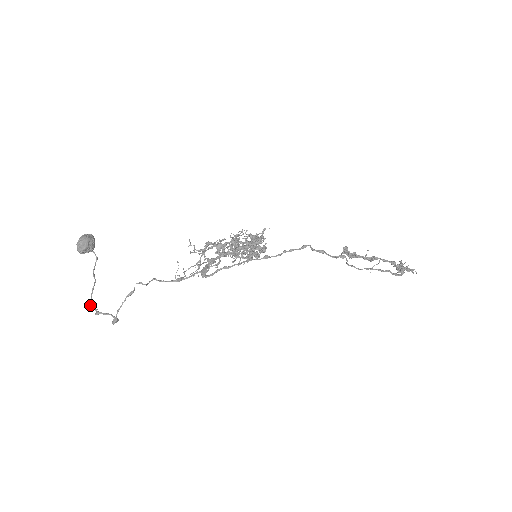
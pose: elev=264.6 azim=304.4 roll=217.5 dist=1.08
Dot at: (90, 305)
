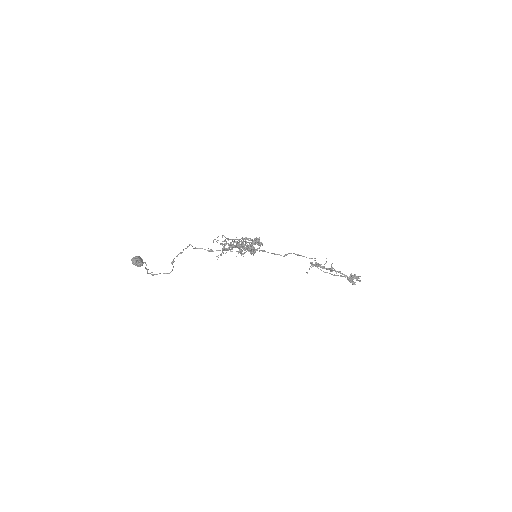
Dot at: (148, 273)
